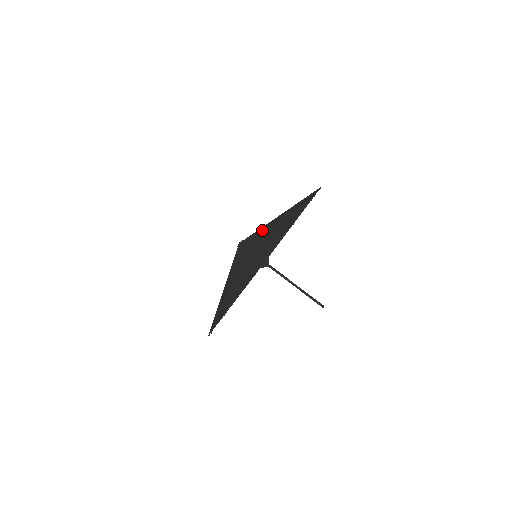
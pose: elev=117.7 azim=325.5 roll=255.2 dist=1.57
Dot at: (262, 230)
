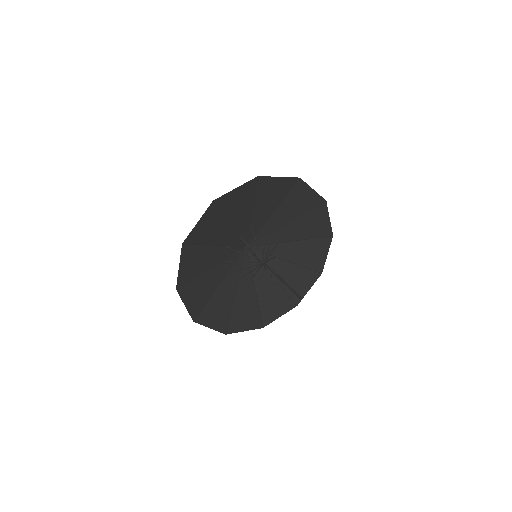
Dot at: (244, 225)
